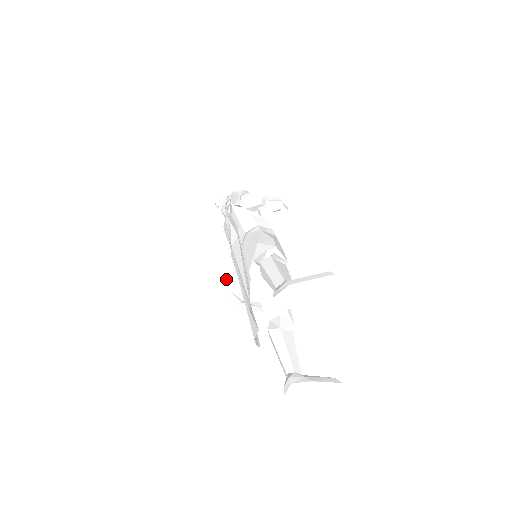
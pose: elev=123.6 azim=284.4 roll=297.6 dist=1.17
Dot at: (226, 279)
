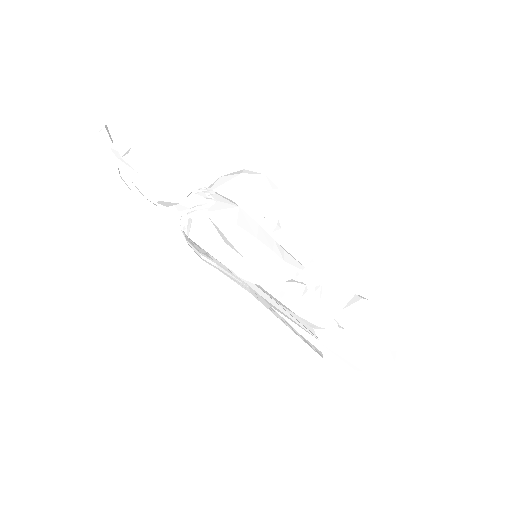
Dot at: occluded
